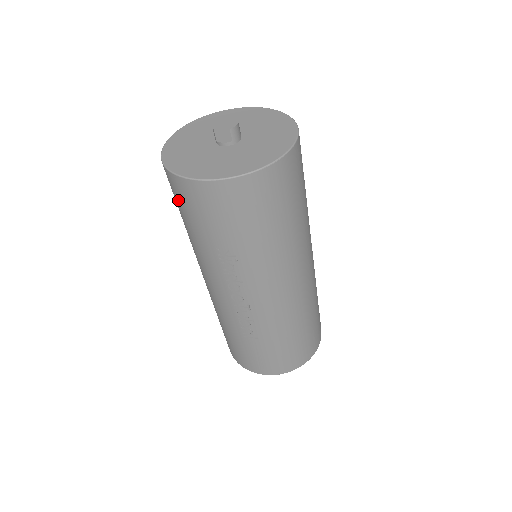
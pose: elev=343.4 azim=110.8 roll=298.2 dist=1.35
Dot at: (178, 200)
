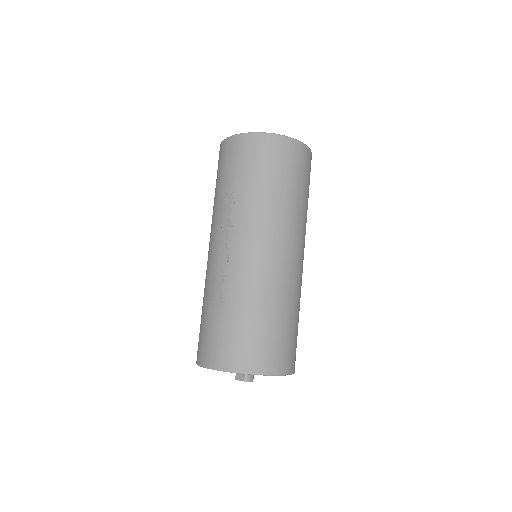
Dot at: (218, 167)
